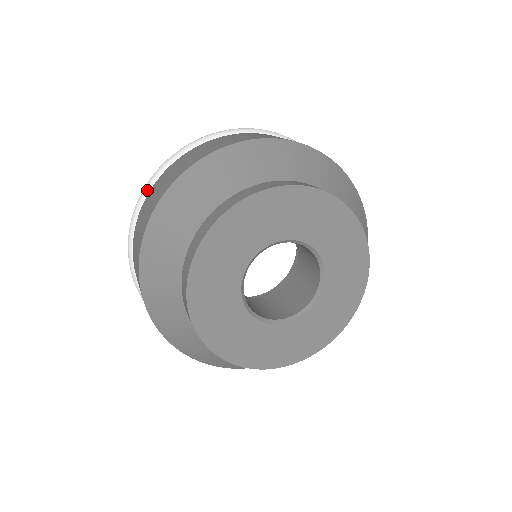
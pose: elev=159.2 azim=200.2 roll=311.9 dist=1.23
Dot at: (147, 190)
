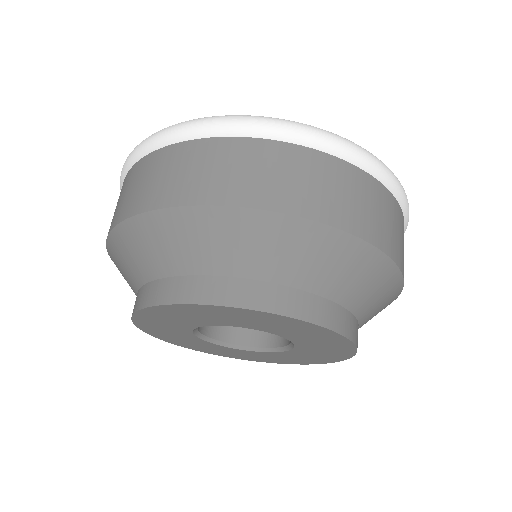
Dot at: occluded
